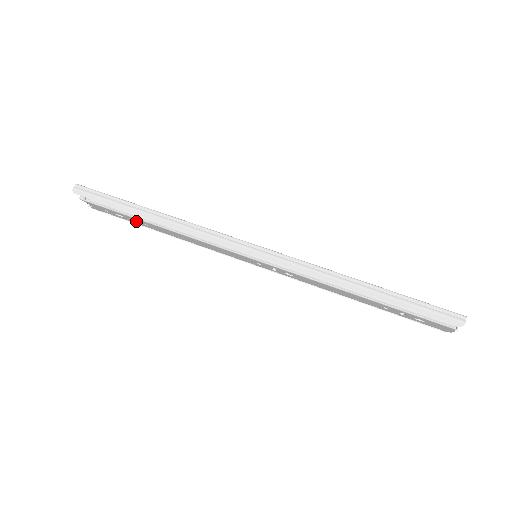
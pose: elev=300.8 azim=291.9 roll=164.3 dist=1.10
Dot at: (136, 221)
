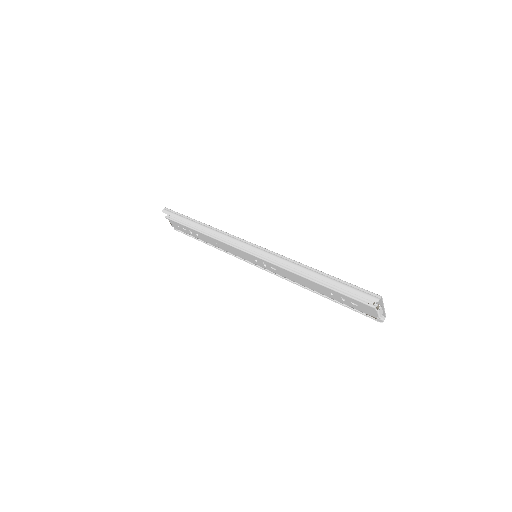
Dot at: (193, 233)
